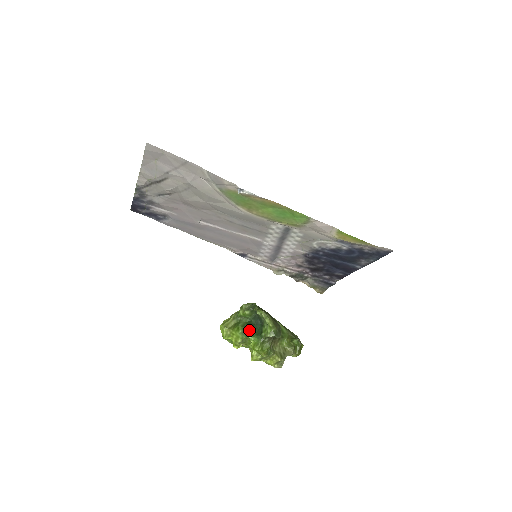
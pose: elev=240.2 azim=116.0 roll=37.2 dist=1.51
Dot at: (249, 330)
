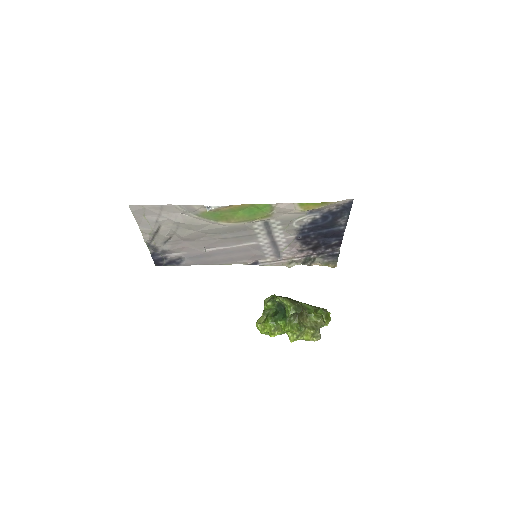
Dot at: (276, 317)
